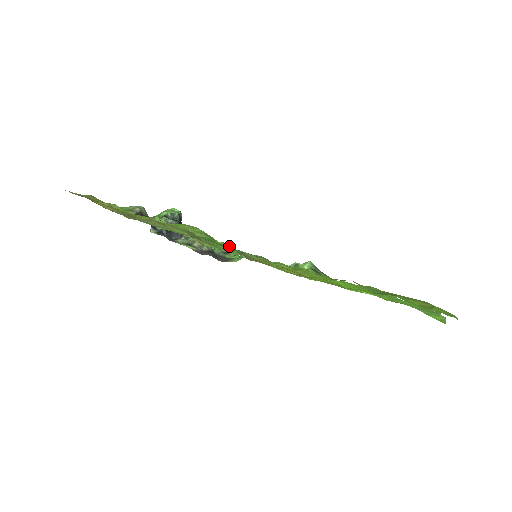
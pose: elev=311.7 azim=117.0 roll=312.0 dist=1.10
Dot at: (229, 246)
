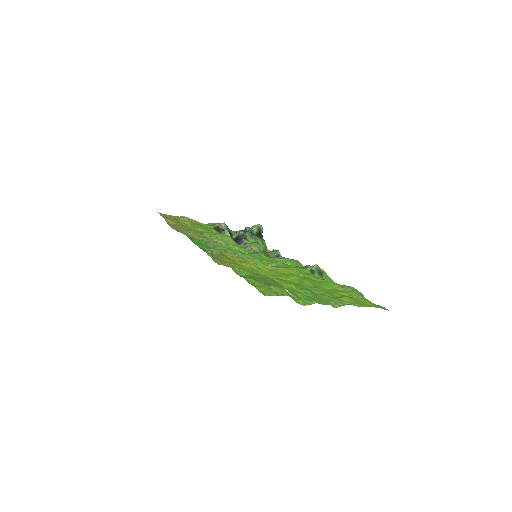
Dot at: (237, 248)
